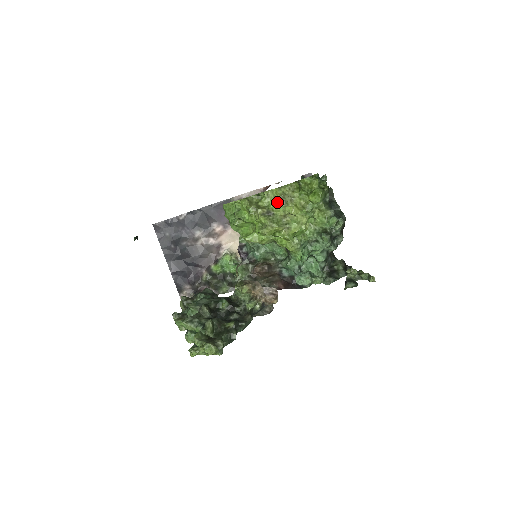
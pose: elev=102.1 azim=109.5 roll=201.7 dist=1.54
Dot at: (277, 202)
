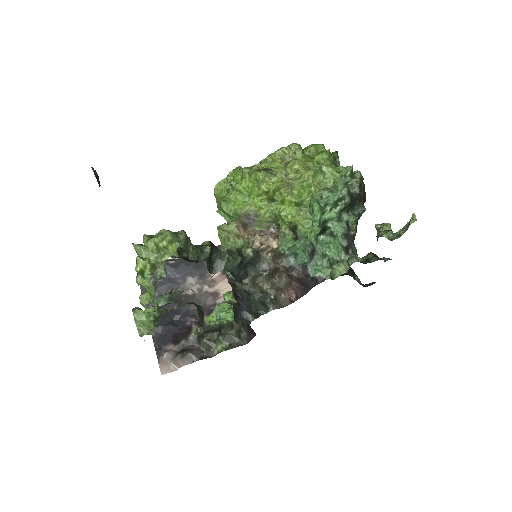
Dot at: (276, 163)
